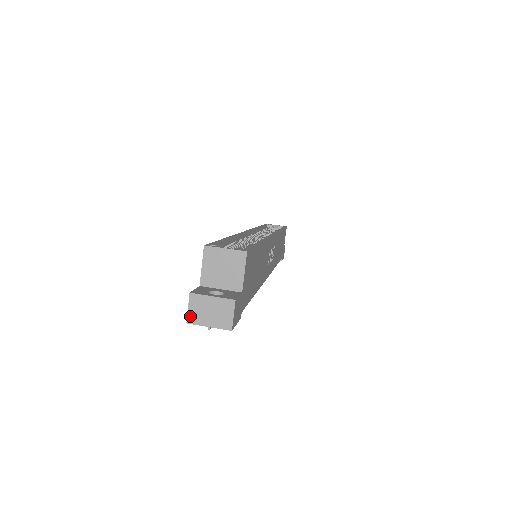
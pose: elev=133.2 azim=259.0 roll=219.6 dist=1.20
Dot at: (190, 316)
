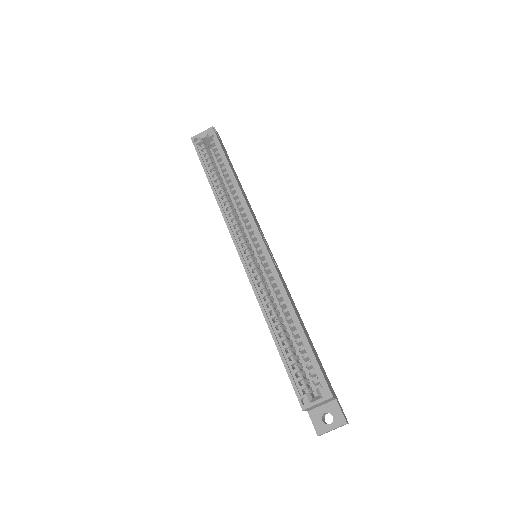
Dot at: occluded
